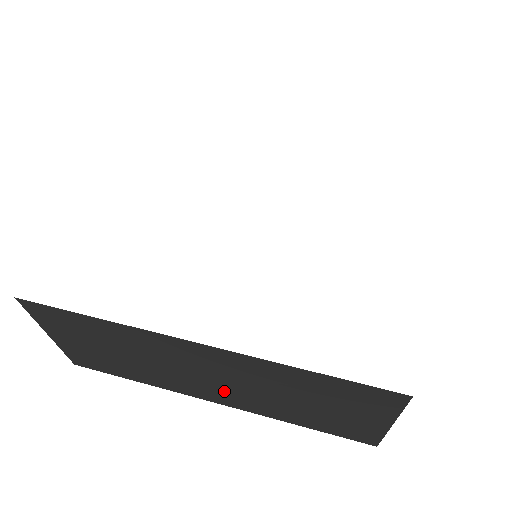
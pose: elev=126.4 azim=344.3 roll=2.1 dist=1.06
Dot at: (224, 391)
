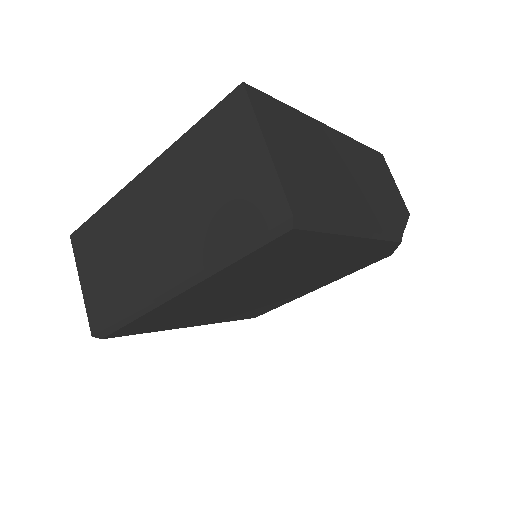
Dot at: (170, 245)
